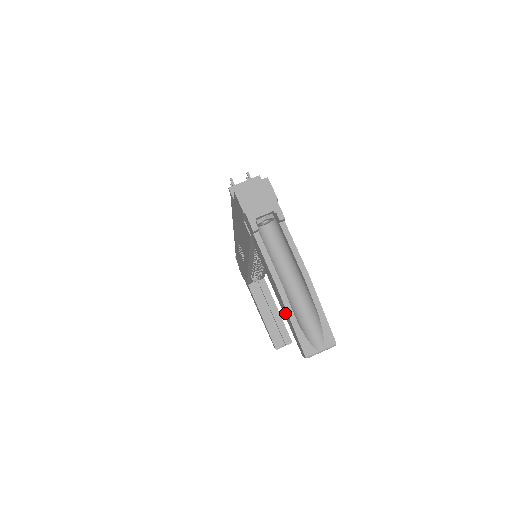
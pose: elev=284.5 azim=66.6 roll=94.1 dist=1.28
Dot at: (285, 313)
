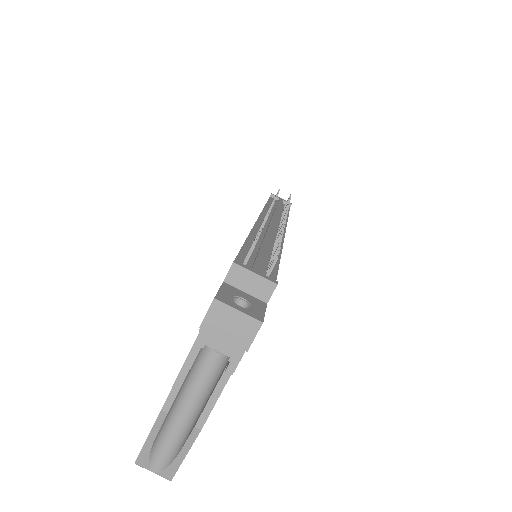
Dot at: occluded
